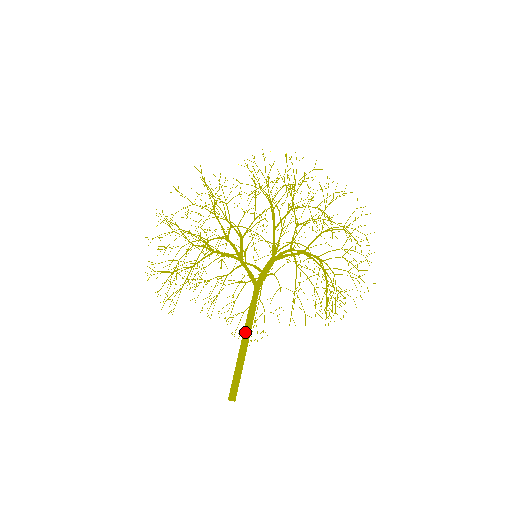
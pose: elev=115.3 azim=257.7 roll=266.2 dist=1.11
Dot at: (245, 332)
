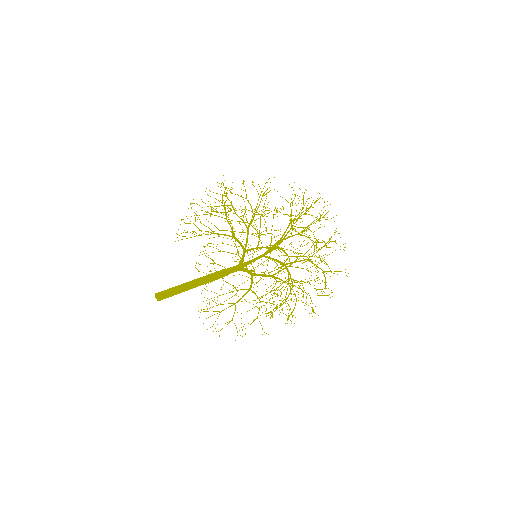
Dot at: (206, 276)
